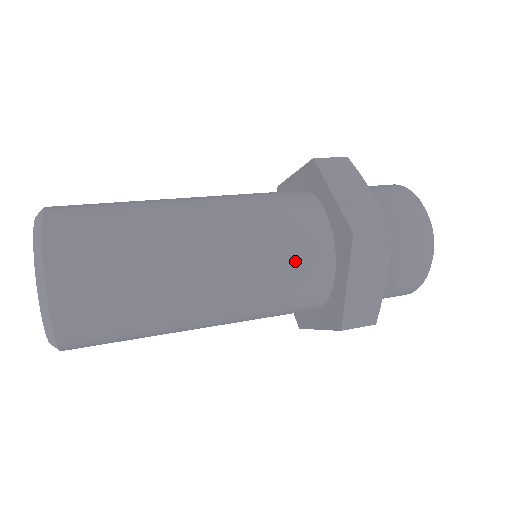
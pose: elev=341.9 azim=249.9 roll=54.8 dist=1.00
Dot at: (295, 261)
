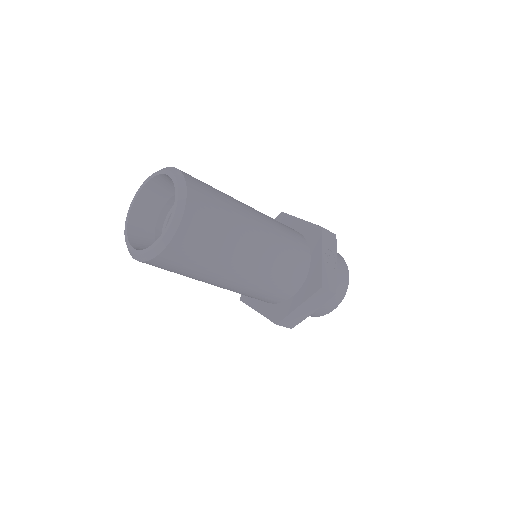
Dot at: (284, 281)
